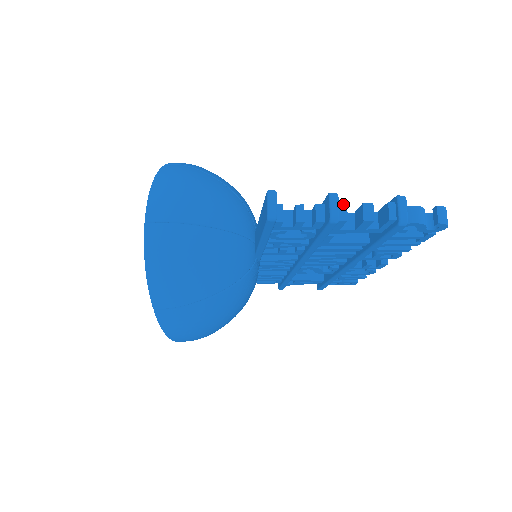
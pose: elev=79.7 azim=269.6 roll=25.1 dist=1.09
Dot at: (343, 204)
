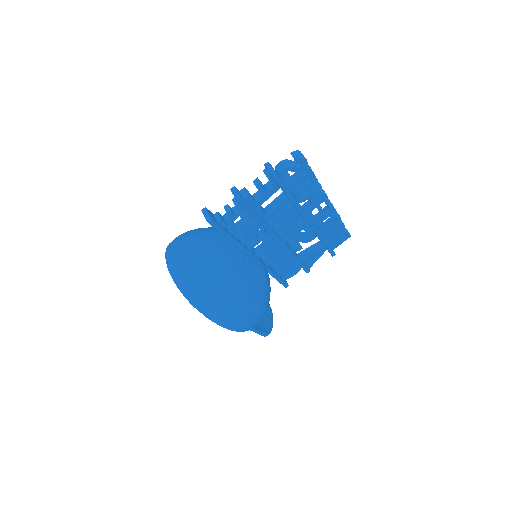
Dot at: (243, 189)
